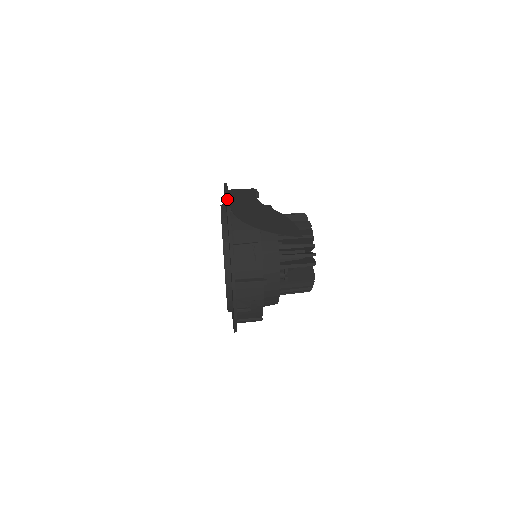
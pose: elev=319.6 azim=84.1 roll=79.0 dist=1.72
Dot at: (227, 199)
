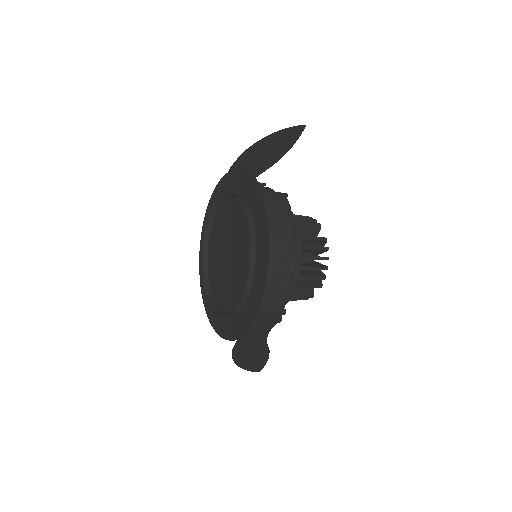
Dot at: (220, 181)
